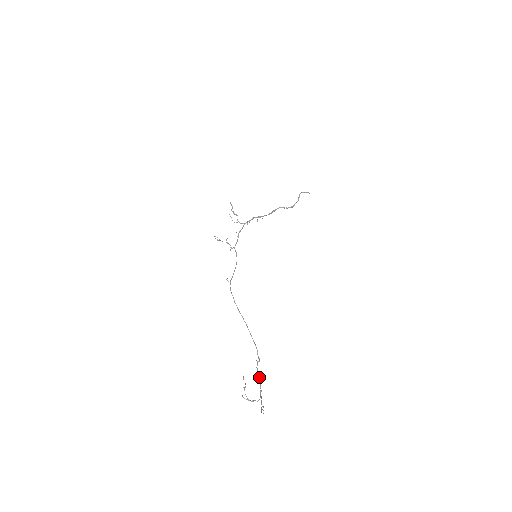
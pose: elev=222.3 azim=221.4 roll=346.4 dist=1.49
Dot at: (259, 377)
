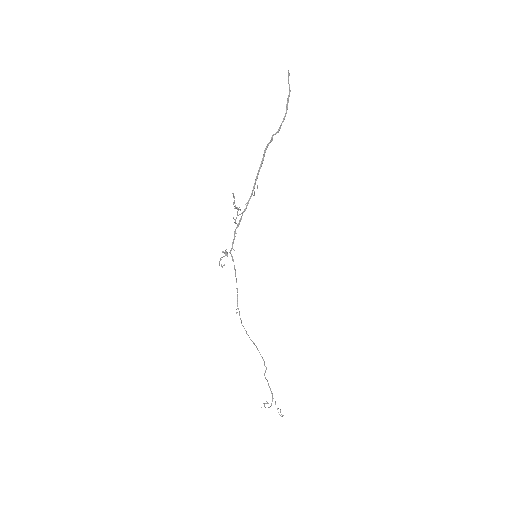
Dot at: (268, 383)
